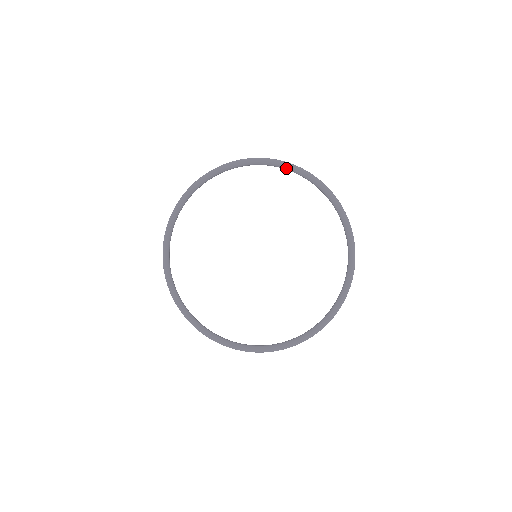
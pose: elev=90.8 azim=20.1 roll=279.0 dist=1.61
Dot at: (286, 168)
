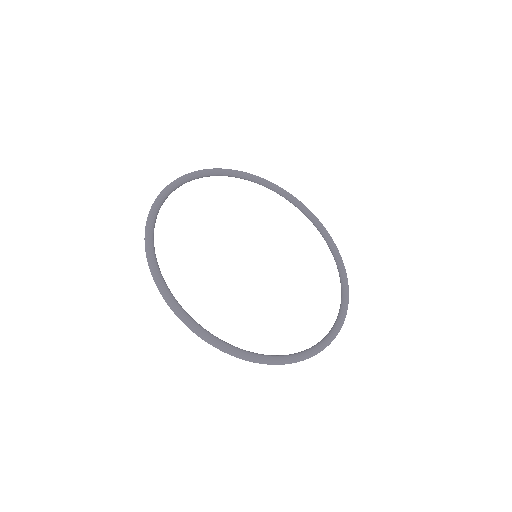
Dot at: (241, 175)
